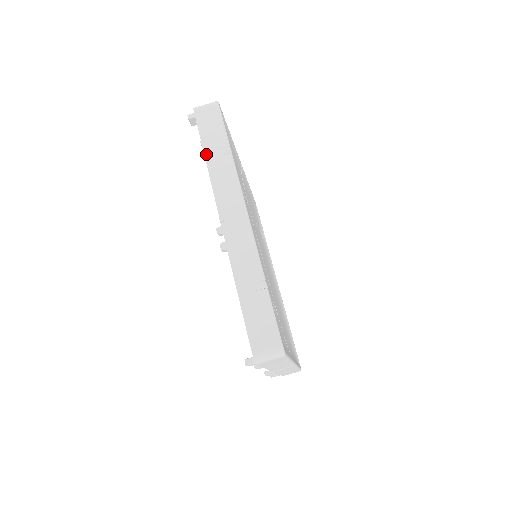
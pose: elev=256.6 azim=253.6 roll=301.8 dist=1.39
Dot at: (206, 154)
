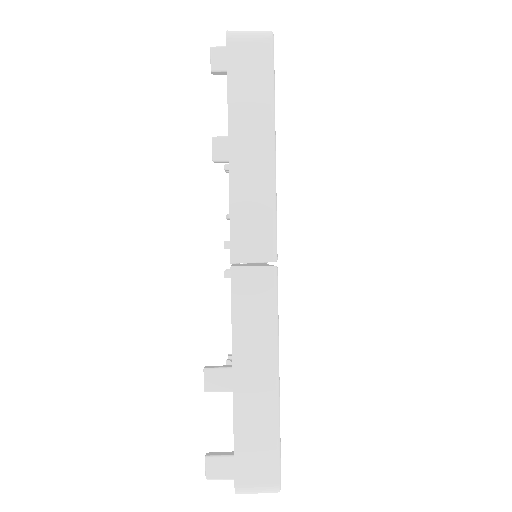
Dot at: occluded
